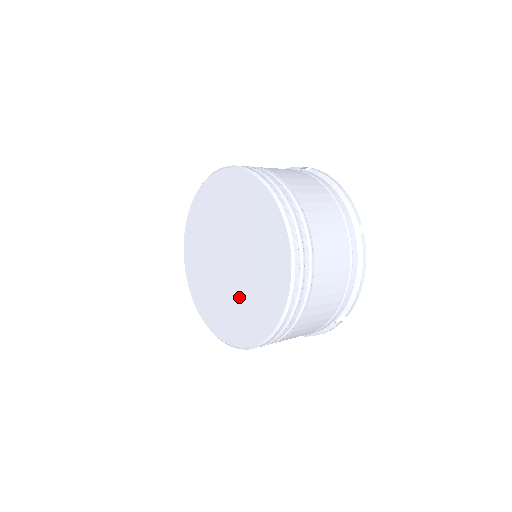
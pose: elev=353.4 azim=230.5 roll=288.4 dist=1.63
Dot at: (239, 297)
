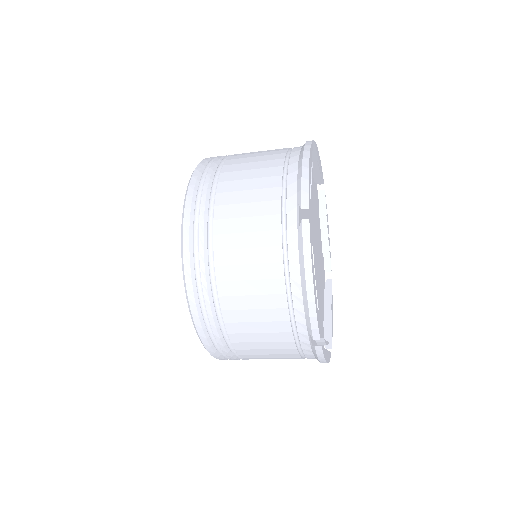
Dot at: occluded
